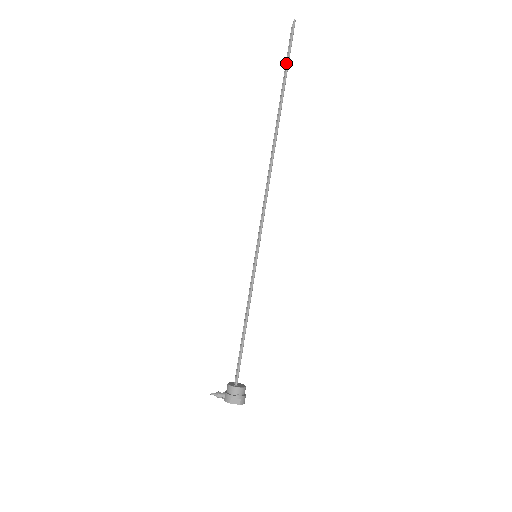
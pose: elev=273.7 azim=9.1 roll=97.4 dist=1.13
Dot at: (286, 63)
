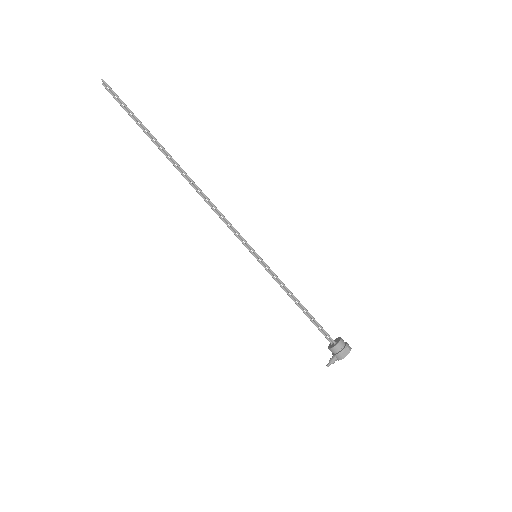
Dot at: (129, 114)
